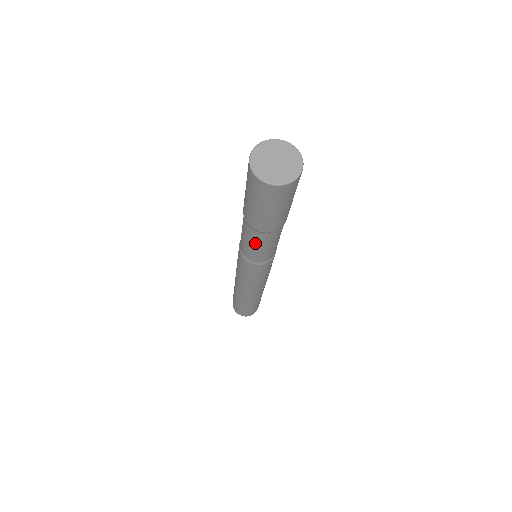
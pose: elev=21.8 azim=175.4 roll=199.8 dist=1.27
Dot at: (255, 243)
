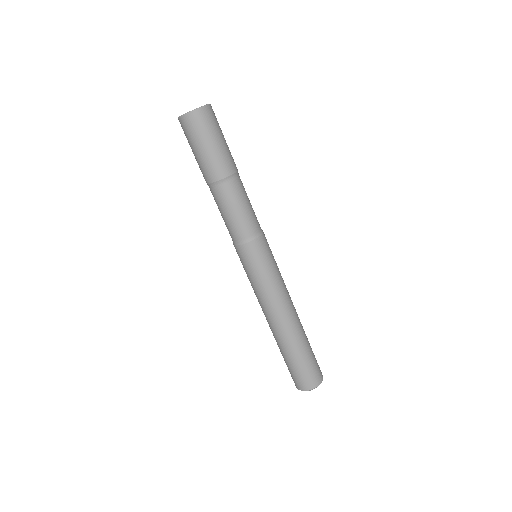
Dot at: (221, 207)
